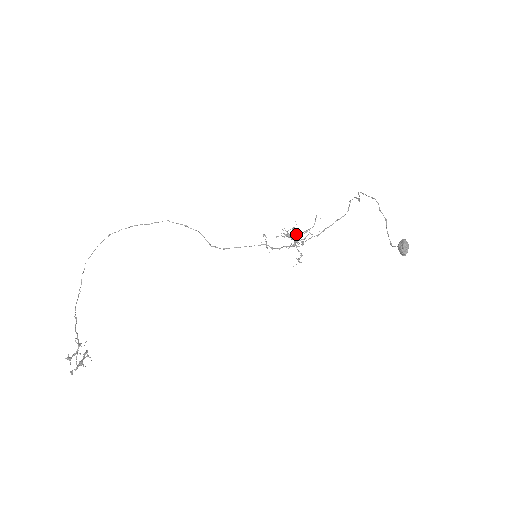
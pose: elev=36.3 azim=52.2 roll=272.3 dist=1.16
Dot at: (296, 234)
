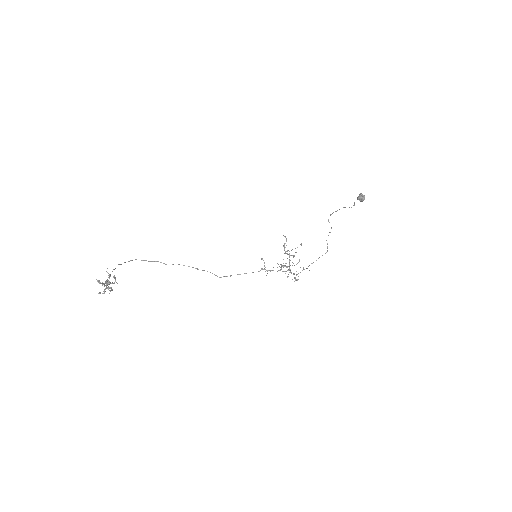
Dot at: (287, 253)
